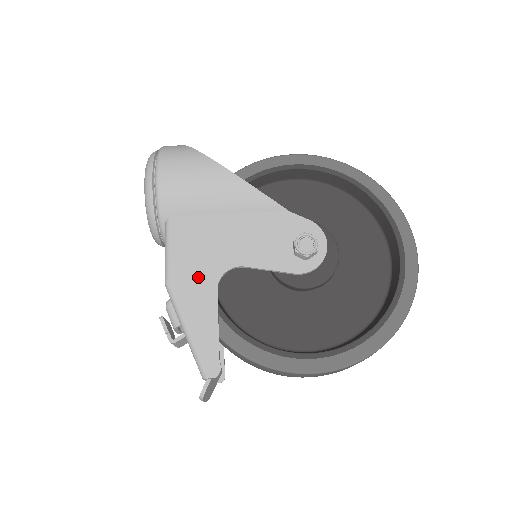
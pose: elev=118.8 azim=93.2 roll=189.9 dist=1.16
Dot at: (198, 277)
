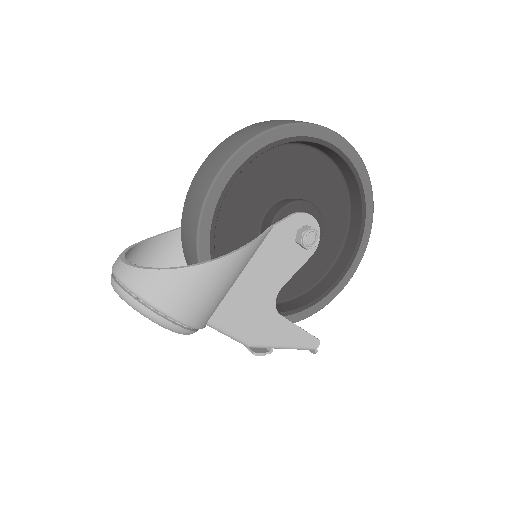
Dot at: (264, 324)
